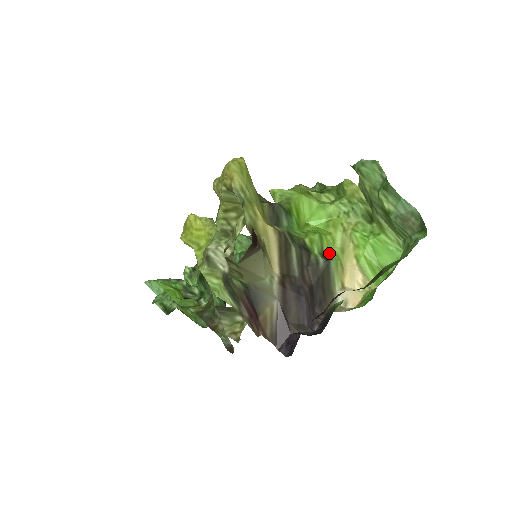
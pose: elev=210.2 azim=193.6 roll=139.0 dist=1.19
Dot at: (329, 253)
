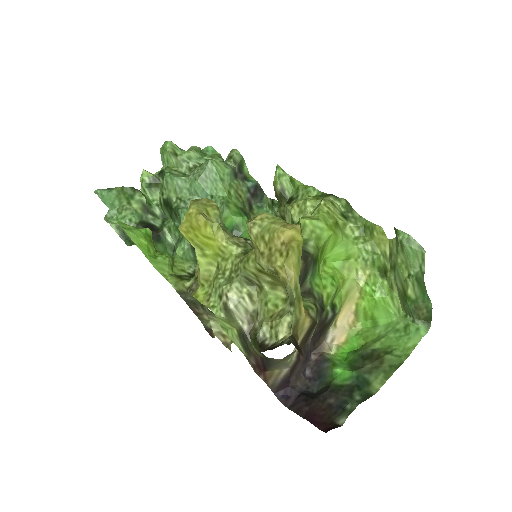
Dot at: (336, 299)
